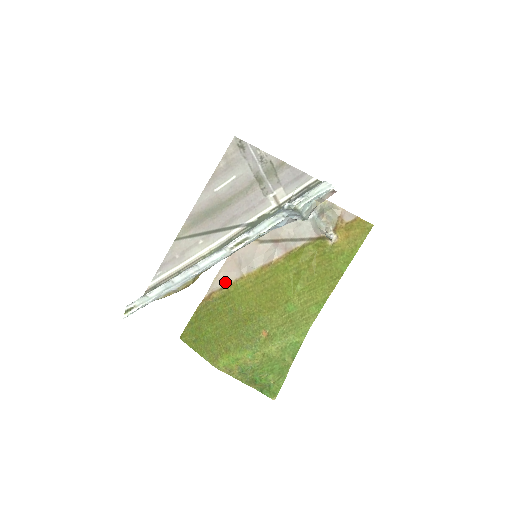
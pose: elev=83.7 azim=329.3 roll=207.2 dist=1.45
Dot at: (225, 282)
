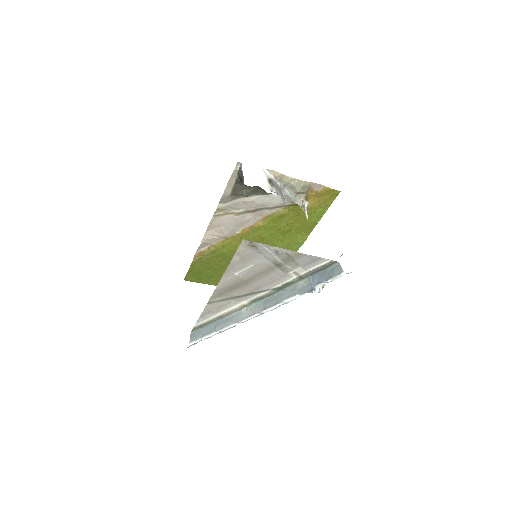
Dot at: (211, 244)
